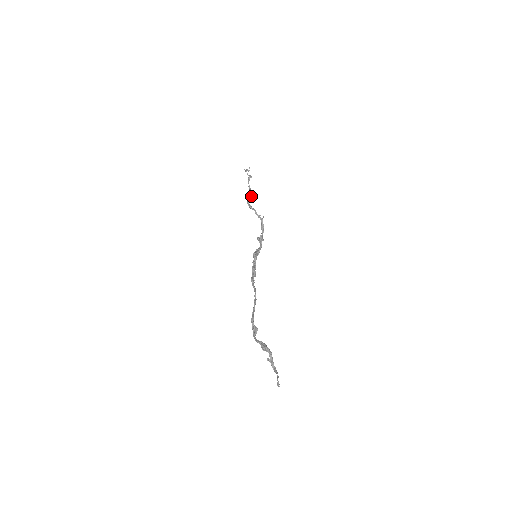
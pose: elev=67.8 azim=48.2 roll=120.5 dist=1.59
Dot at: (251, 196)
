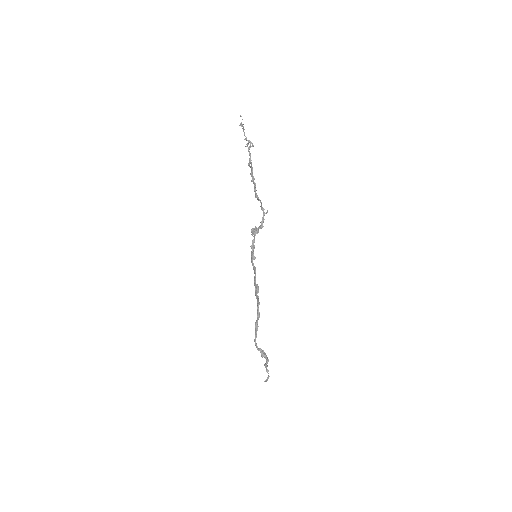
Dot at: occluded
